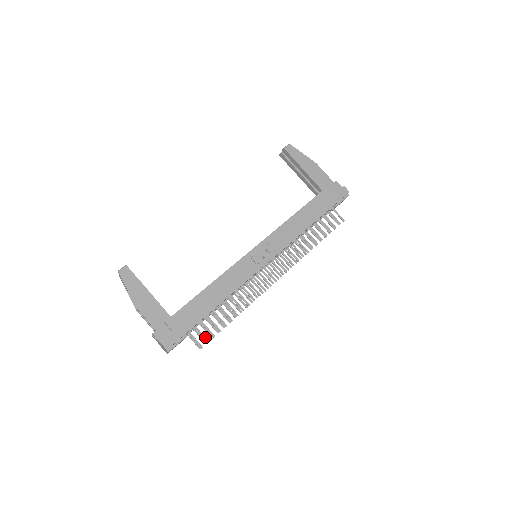
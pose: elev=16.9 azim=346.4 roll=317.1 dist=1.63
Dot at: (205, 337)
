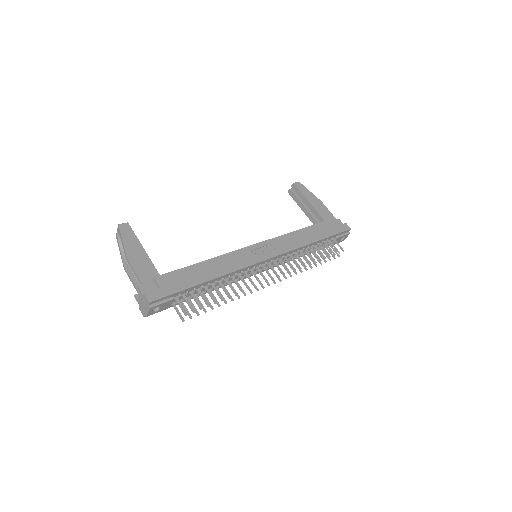
Dot at: occluded
